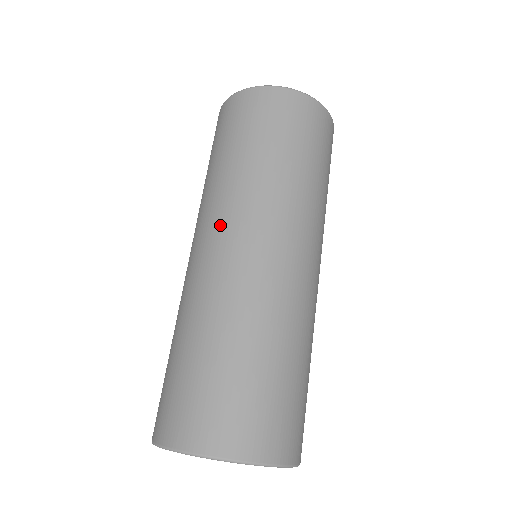
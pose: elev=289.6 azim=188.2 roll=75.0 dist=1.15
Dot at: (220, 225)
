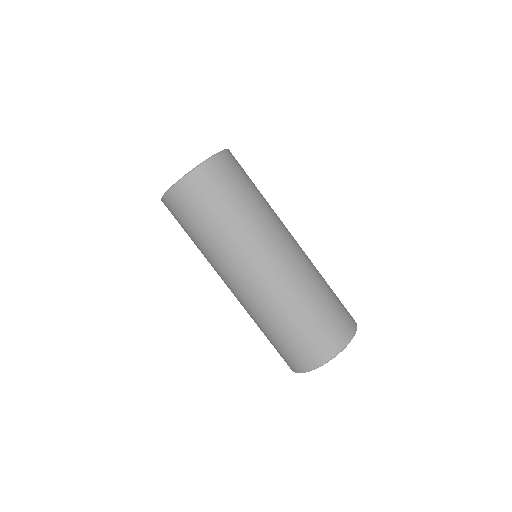
Dot at: (239, 270)
